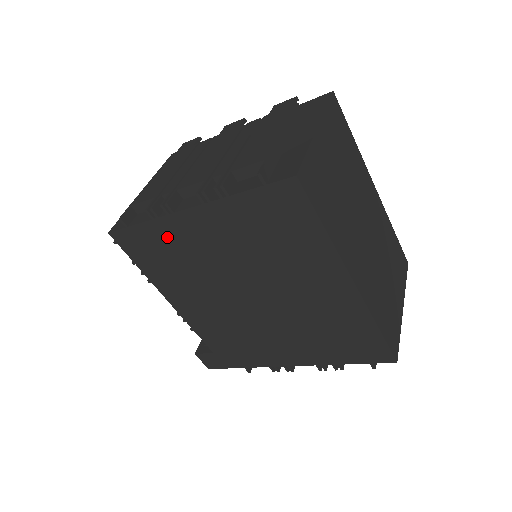
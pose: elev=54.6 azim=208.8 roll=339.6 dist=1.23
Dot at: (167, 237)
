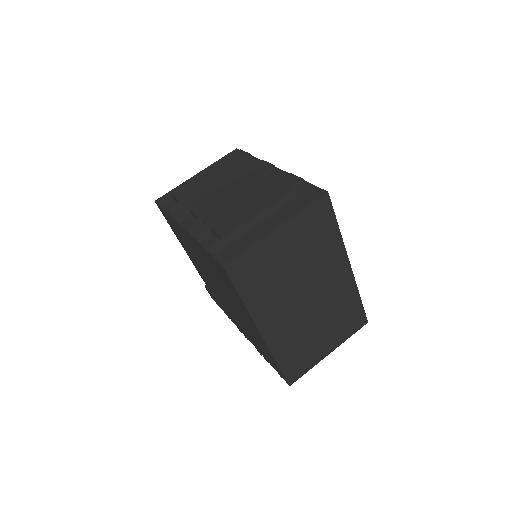
Dot at: (179, 229)
